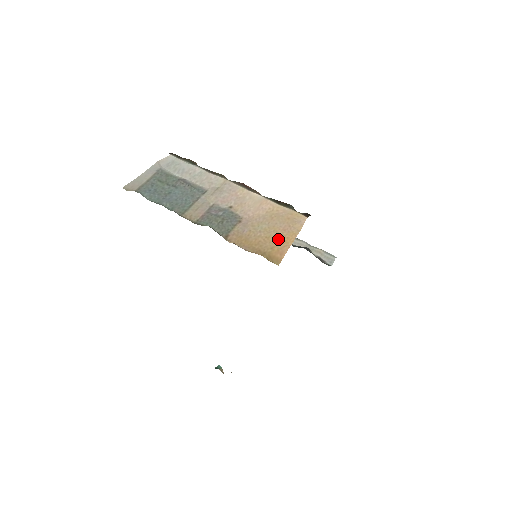
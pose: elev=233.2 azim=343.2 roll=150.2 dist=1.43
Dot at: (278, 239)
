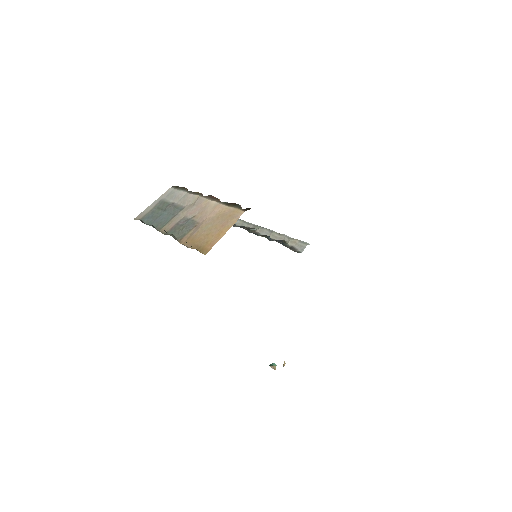
Dot at: (214, 234)
